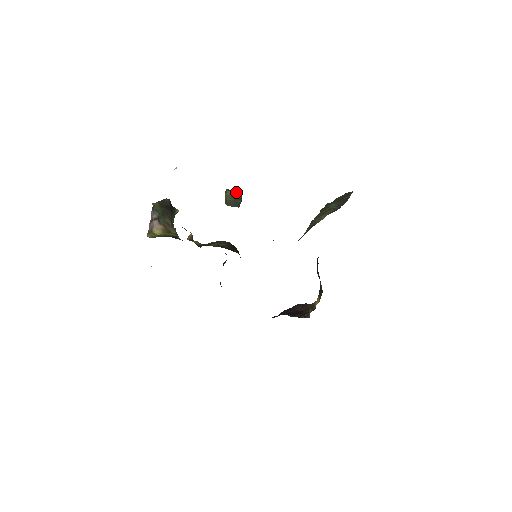
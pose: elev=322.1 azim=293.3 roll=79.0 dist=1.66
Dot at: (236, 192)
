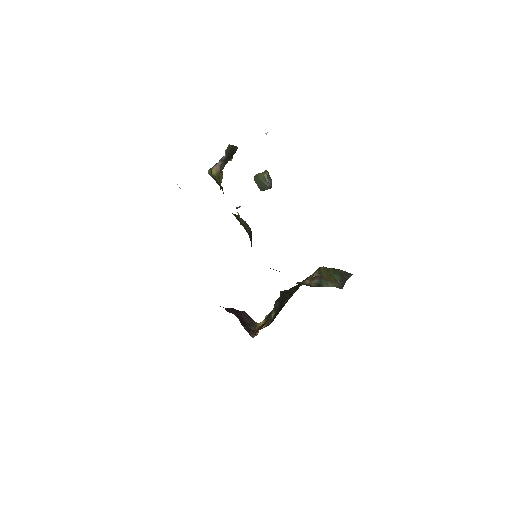
Dot at: (271, 180)
